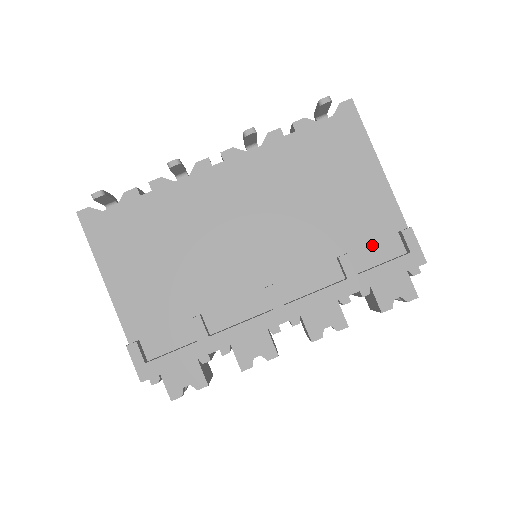
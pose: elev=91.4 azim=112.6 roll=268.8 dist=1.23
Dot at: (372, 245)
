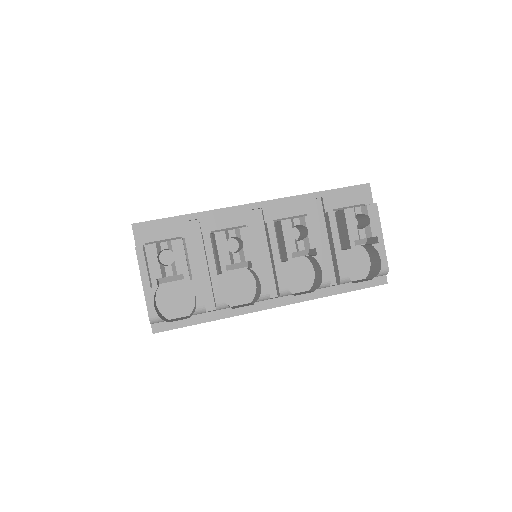
Dot at: occluded
